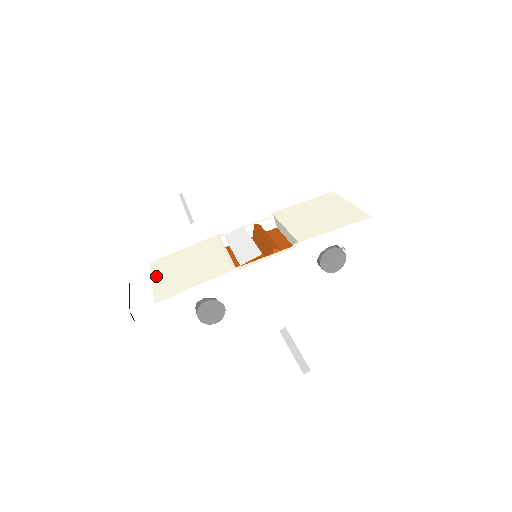
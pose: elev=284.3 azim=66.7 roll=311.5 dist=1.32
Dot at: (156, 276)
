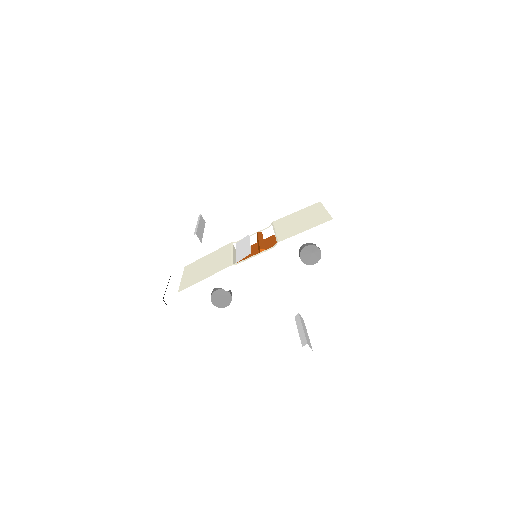
Dot at: (185, 275)
